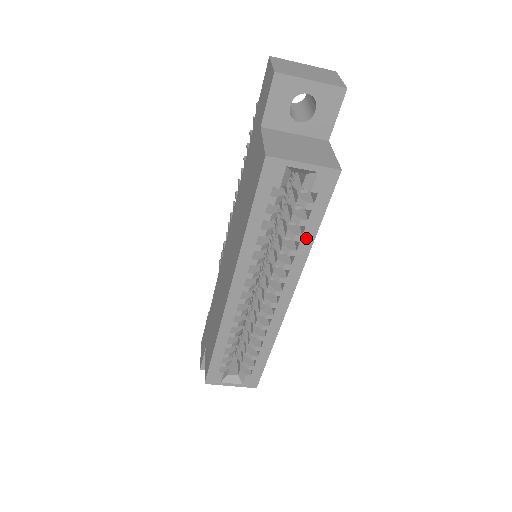
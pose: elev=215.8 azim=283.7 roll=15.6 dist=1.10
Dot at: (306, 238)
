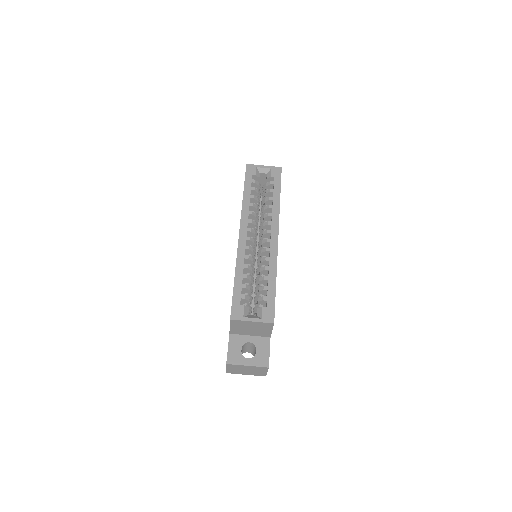
Dot at: (275, 198)
